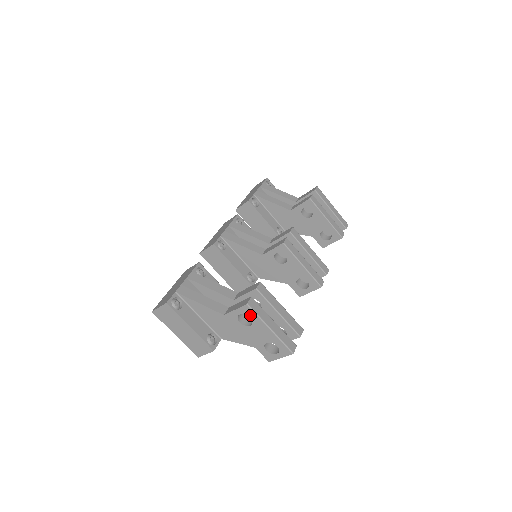
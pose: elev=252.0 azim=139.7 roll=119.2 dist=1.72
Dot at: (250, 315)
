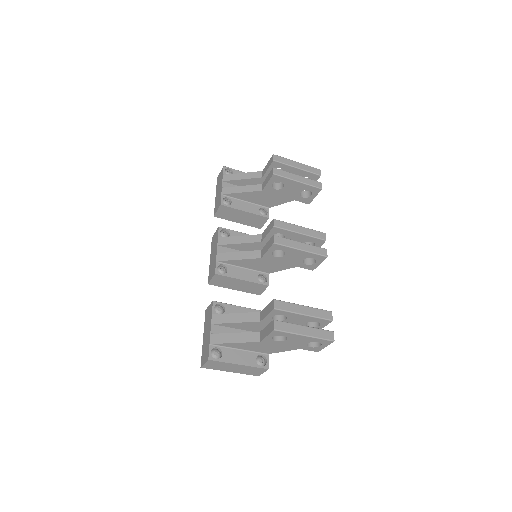
Dot at: (281, 335)
